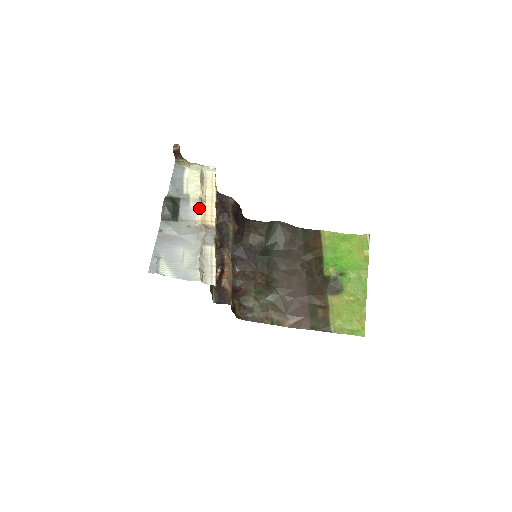
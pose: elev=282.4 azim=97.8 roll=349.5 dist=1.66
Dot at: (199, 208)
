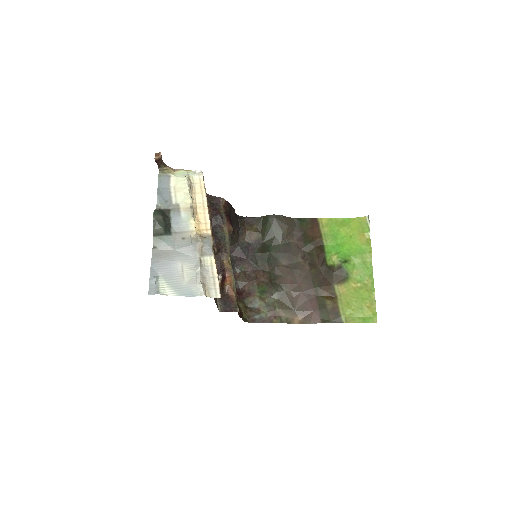
Dot at: (191, 217)
